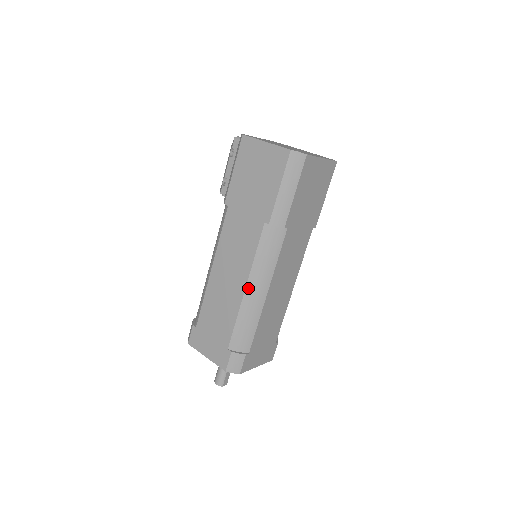
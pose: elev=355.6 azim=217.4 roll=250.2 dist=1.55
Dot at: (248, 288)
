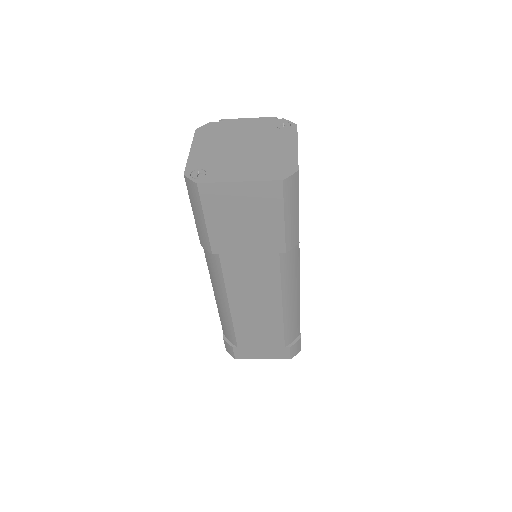
Dot at: (215, 293)
